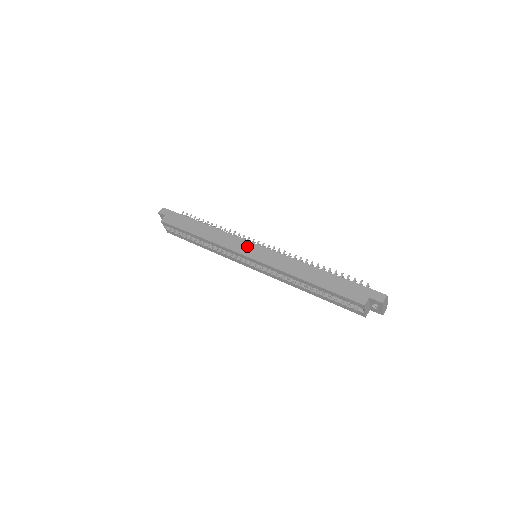
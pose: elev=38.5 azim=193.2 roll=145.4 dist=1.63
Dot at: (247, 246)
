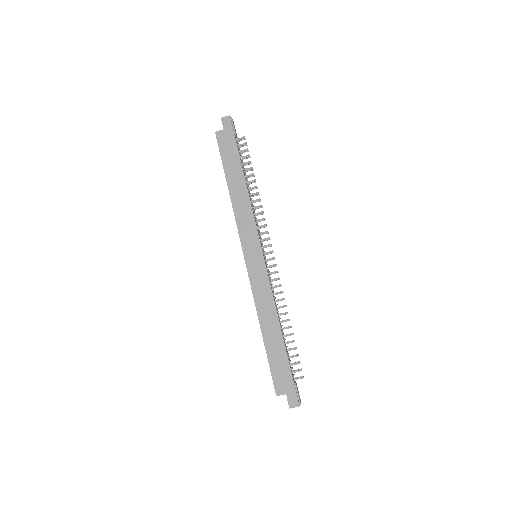
Dot at: (253, 245)
